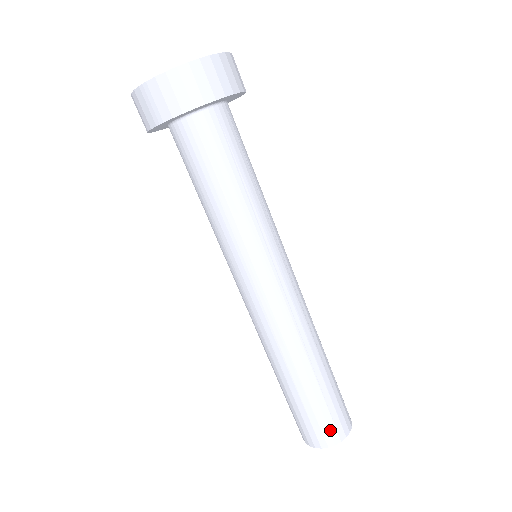
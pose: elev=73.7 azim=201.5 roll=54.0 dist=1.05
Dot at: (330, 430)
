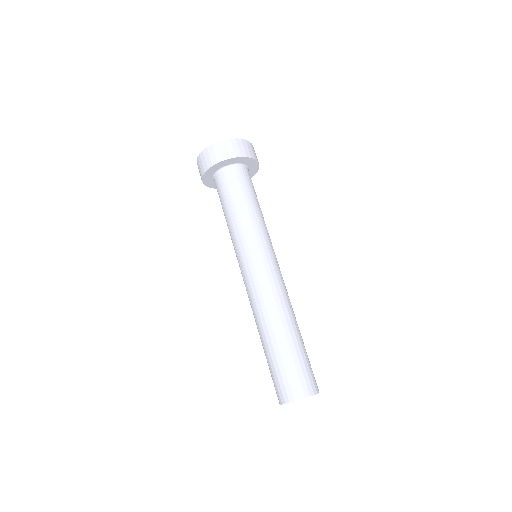
Dot at: (310, 380)
